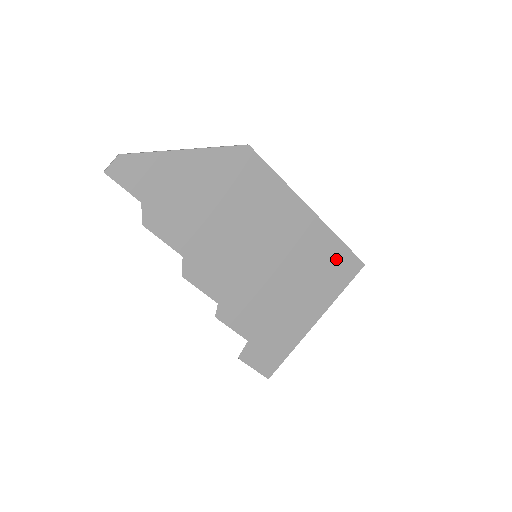
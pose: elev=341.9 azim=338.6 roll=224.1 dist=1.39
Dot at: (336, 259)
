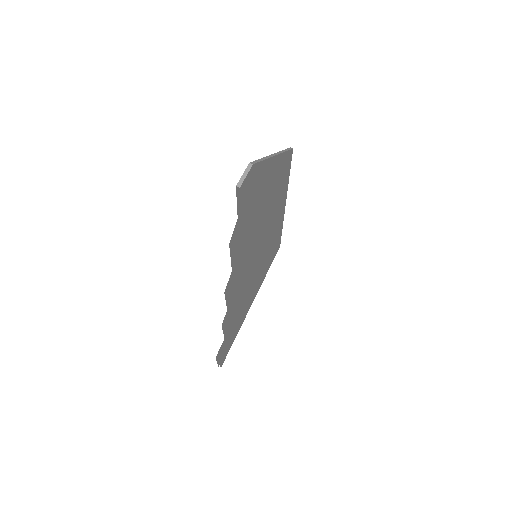
Dot at: (275, 246)
